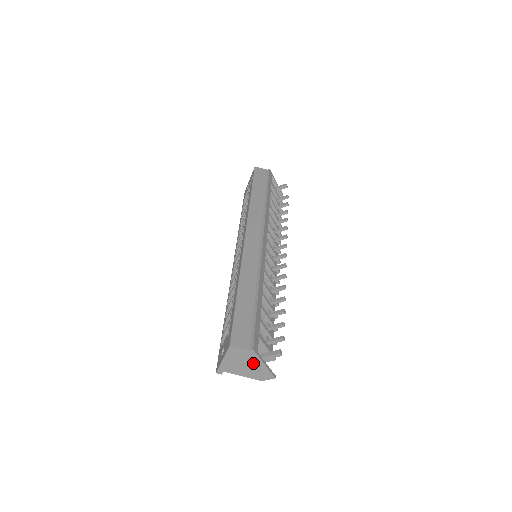
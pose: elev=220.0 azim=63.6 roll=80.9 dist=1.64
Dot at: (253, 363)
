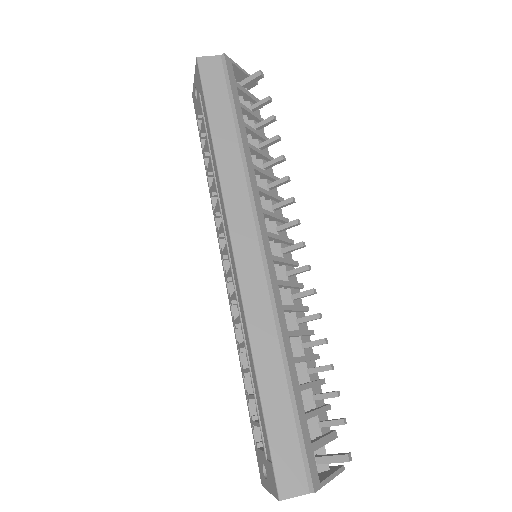
Dot at: occluded
